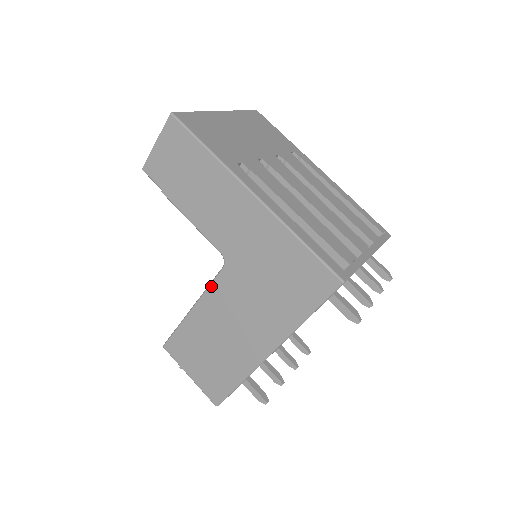
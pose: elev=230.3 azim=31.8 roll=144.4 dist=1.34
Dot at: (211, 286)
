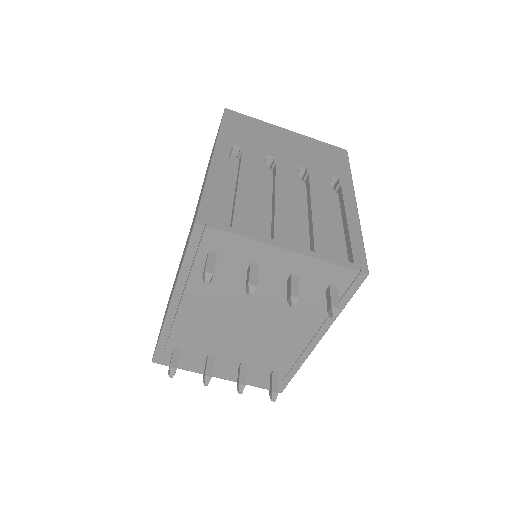
Dot at: occluded
